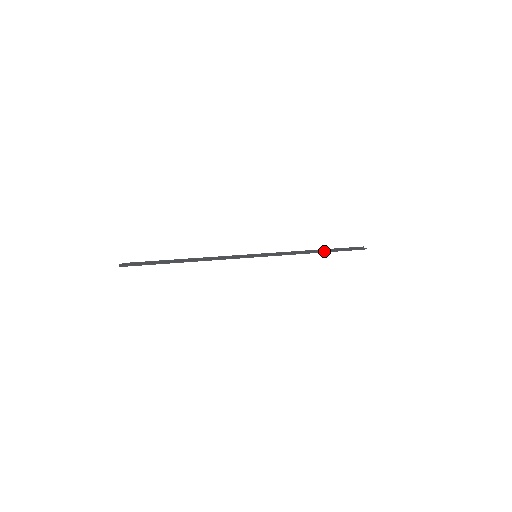
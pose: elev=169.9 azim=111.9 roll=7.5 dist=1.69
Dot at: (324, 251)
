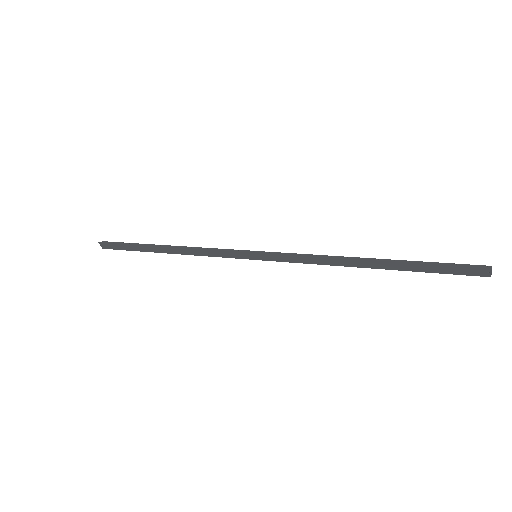
Dot at: (380, 259)
